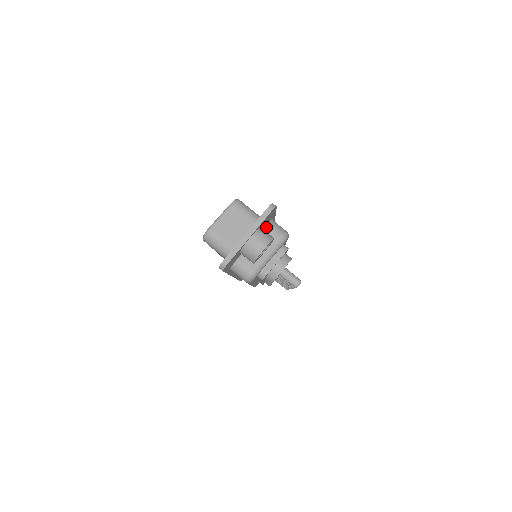
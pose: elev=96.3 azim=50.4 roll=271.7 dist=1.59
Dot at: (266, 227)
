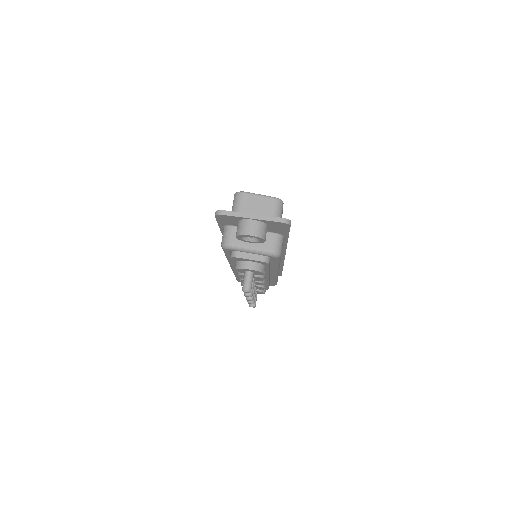
Dot at: (273, 234)
